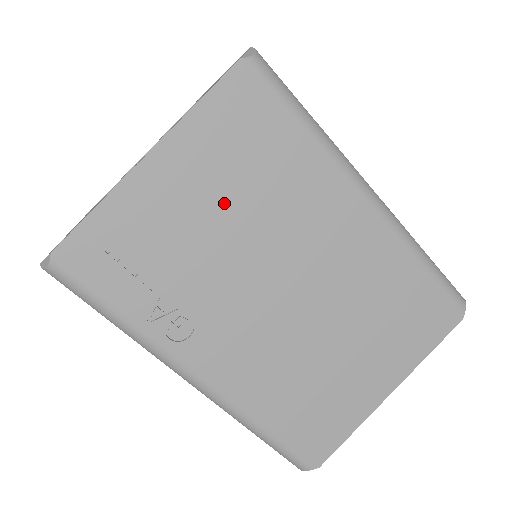
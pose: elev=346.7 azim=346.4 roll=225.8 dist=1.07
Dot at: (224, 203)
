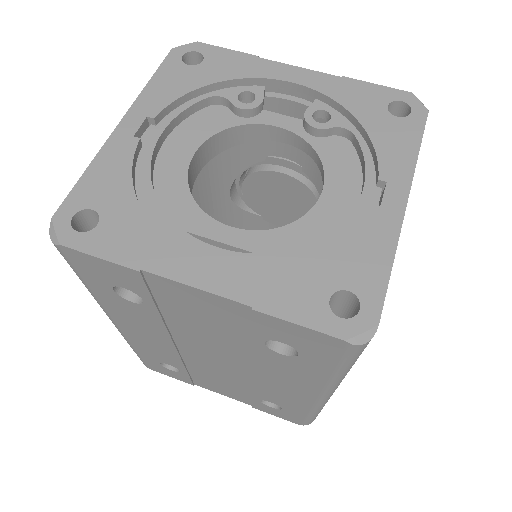
Dot at: occluded
